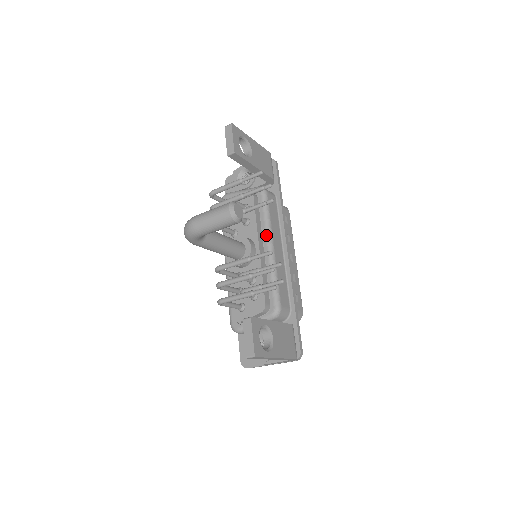
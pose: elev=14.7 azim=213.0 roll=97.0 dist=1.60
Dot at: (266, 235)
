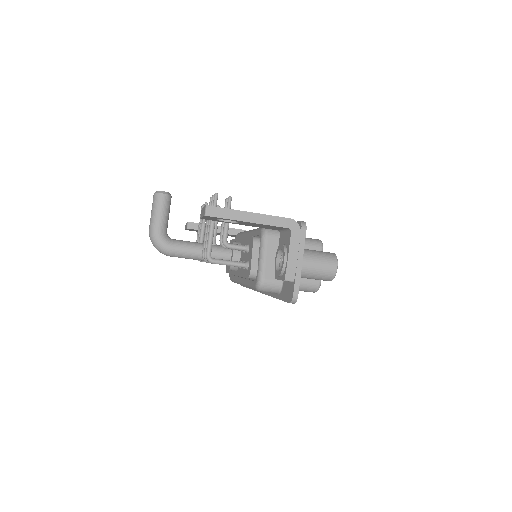
Dot at: (244, 234)
